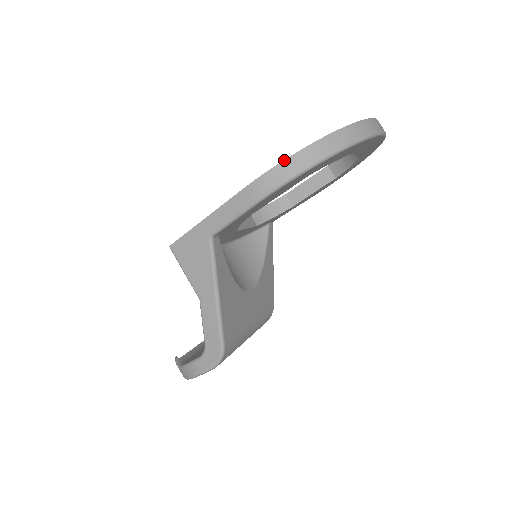
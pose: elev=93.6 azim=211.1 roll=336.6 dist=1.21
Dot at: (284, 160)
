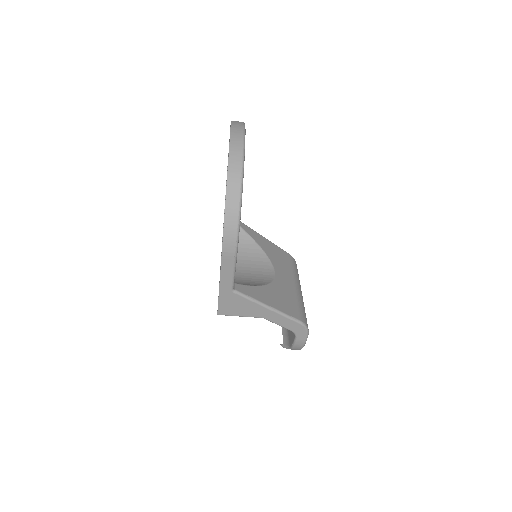
Dot at: (224, 224)
